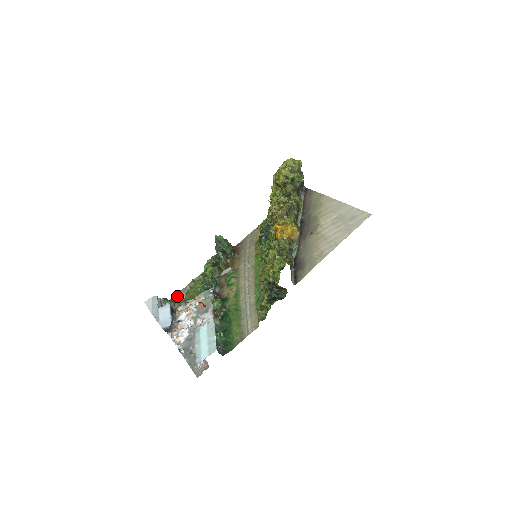
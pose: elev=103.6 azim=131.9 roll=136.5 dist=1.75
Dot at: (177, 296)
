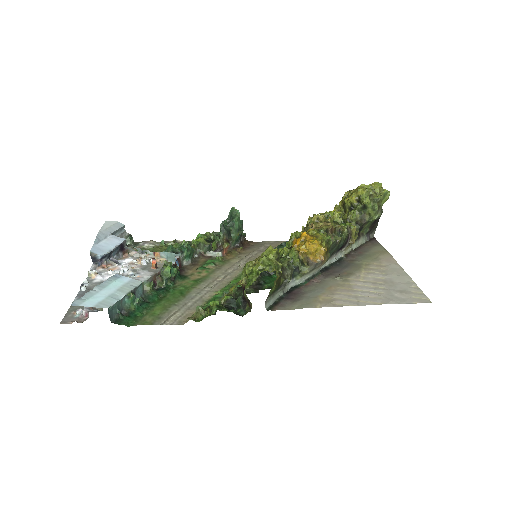
Dot at: (144, 242)
